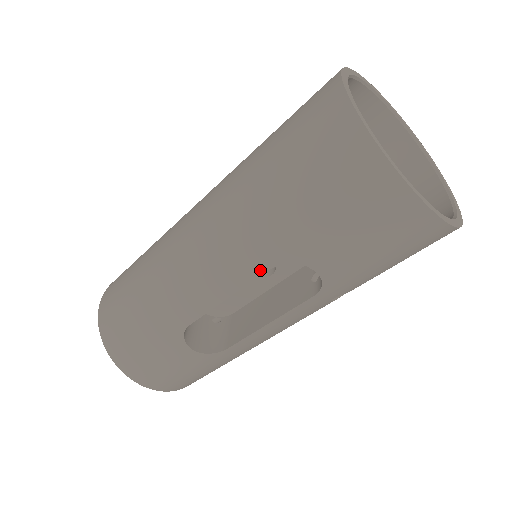
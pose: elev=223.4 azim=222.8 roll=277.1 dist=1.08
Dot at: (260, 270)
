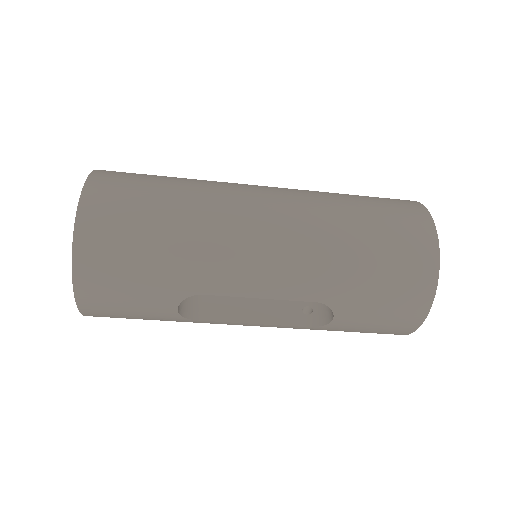
Dot at: (305, 298)
